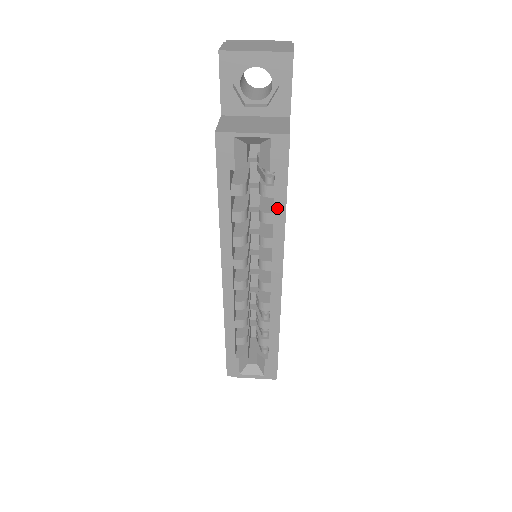
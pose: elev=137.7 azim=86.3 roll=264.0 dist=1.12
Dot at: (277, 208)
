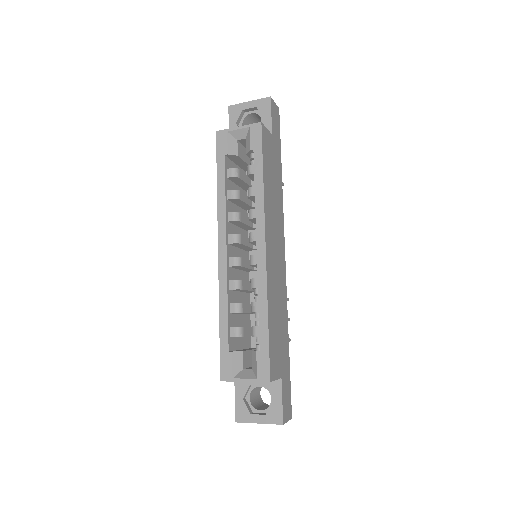
Dot at: (257, 177)
